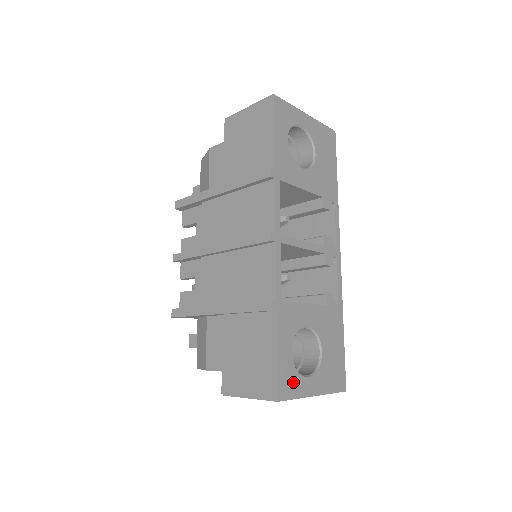
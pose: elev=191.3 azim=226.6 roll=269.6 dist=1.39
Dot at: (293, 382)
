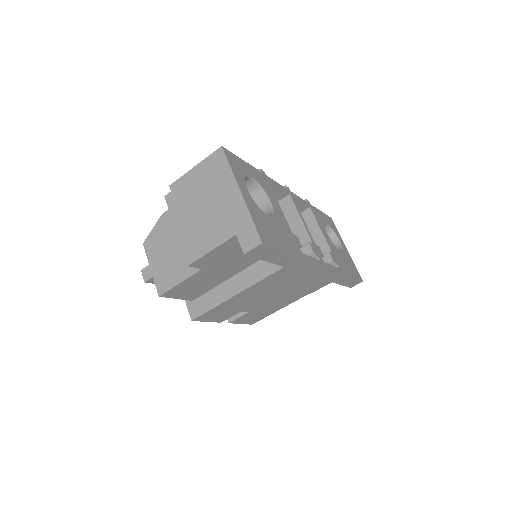
Dot at: (238, 169)
